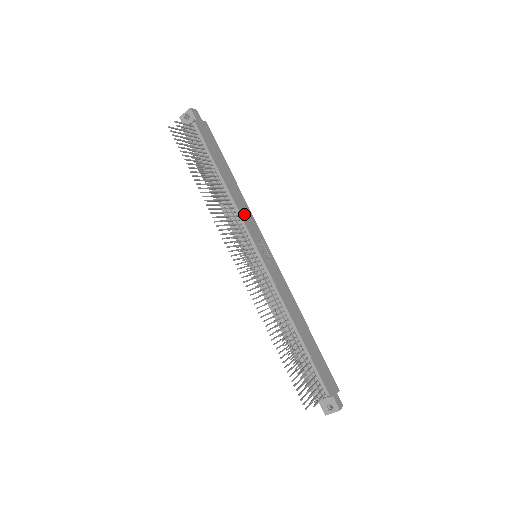
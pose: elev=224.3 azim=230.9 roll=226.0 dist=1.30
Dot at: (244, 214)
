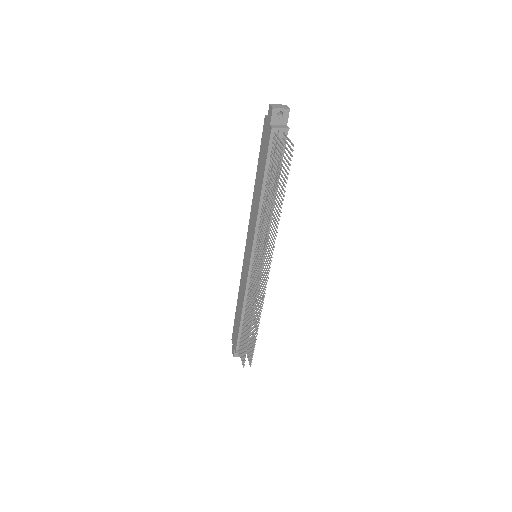
Dot at: occluded
